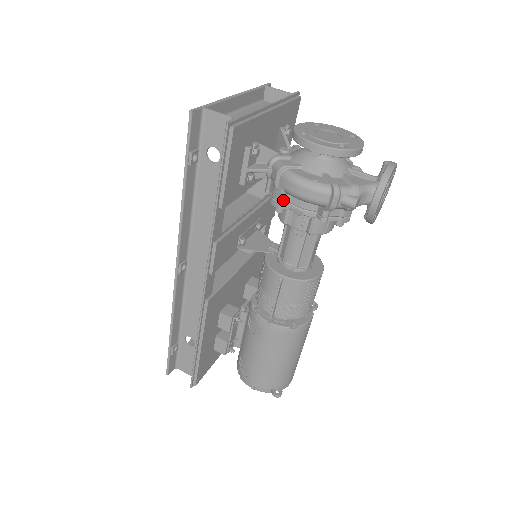
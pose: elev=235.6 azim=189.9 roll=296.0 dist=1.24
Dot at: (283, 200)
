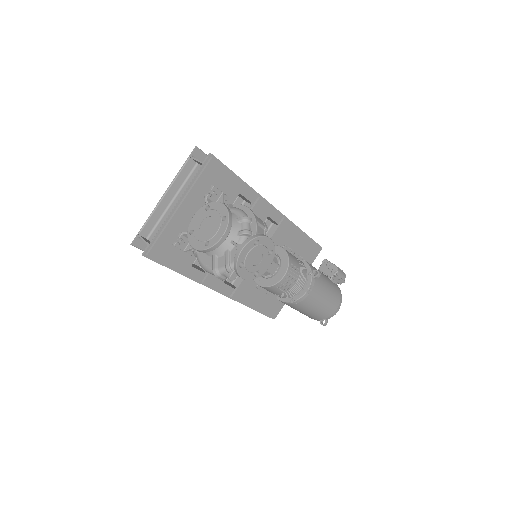
Dot at: occluded
